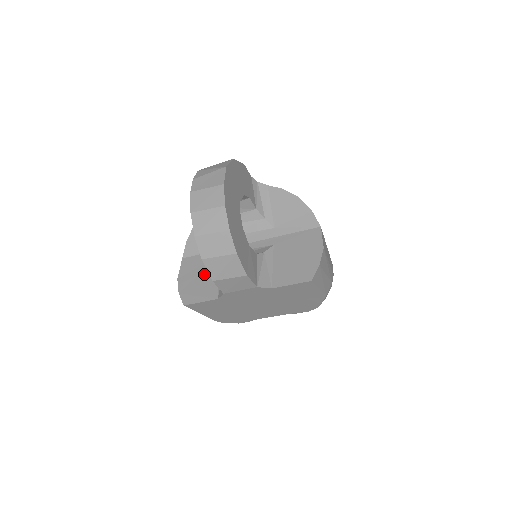
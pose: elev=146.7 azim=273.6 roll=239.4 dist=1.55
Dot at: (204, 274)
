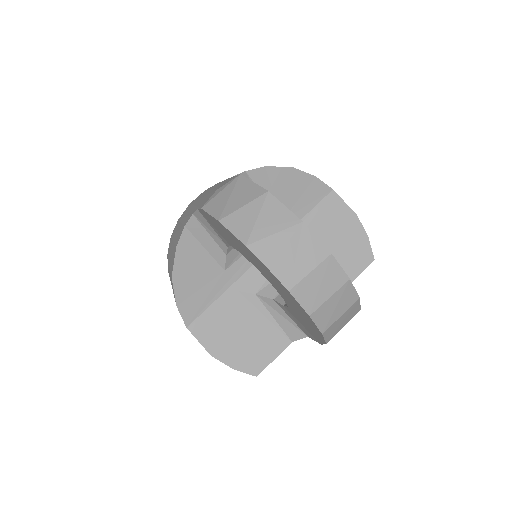
Dot at: (243, 327)
